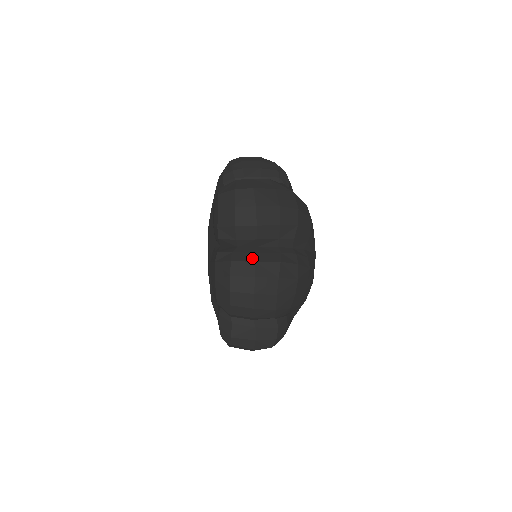
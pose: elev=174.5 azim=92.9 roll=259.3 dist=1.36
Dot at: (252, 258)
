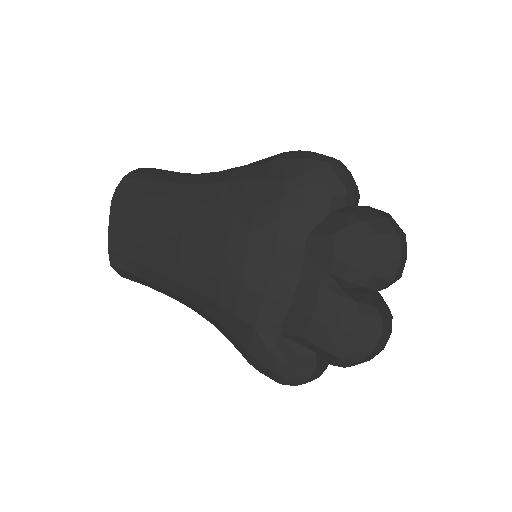
Dot at: (388, 312)
